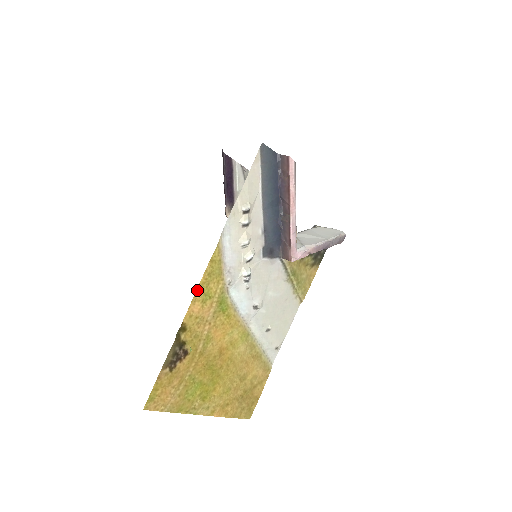
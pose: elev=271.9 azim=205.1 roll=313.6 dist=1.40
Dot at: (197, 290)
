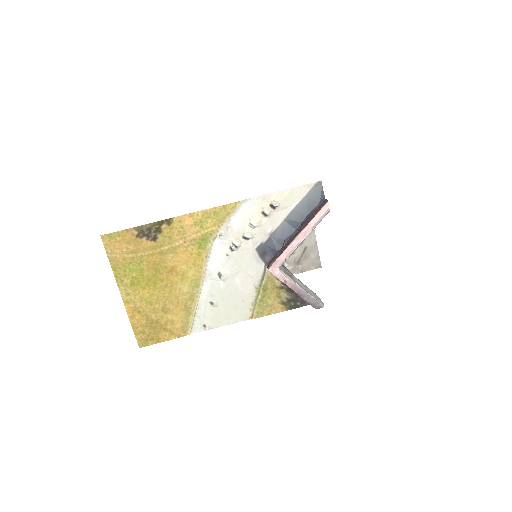
Dot at: (199, 212)
